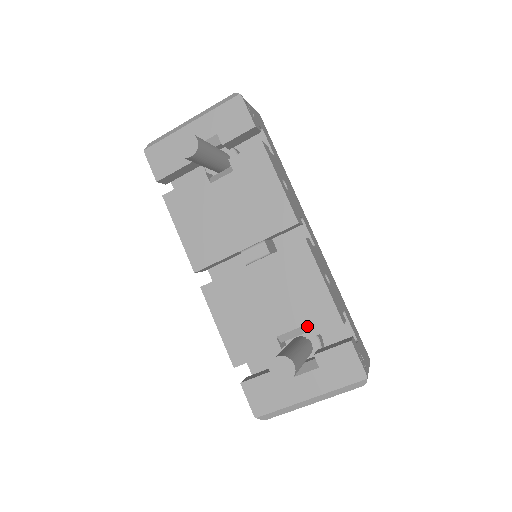
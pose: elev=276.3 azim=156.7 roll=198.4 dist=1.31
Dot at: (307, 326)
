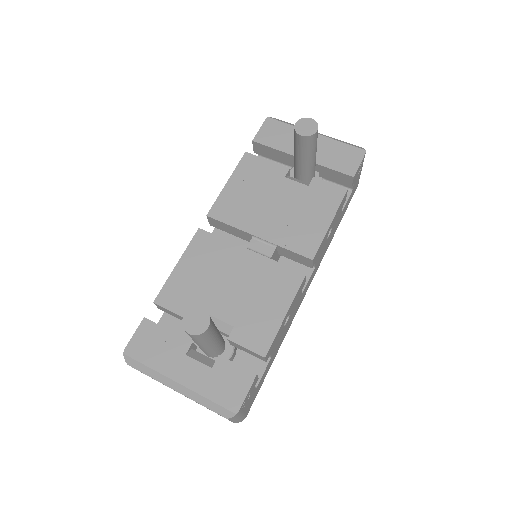
Dot at: (238, 330)
